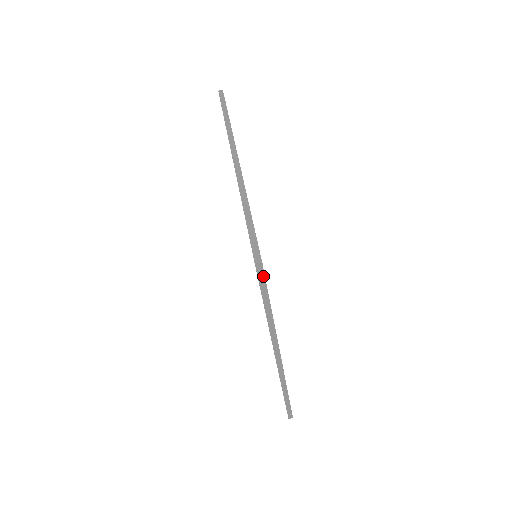
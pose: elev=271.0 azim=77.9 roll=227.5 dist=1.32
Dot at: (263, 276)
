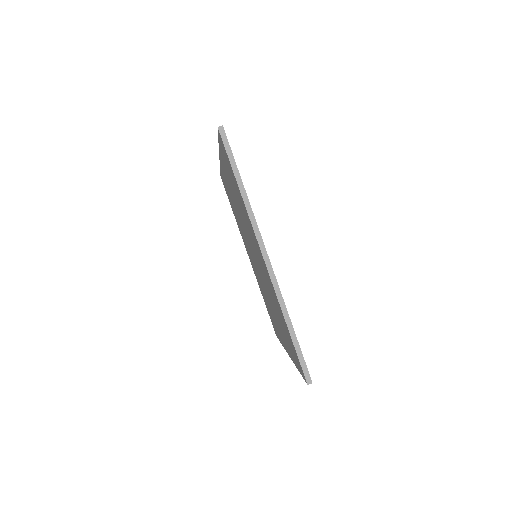
Dot at: occluded
